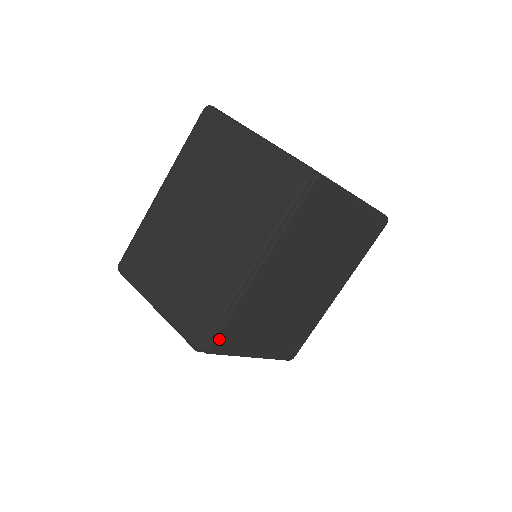
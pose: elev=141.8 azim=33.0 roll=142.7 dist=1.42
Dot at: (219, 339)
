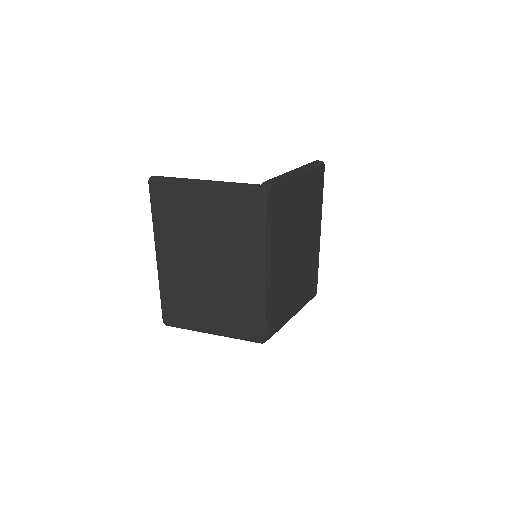
Dot at: (271, 326)
